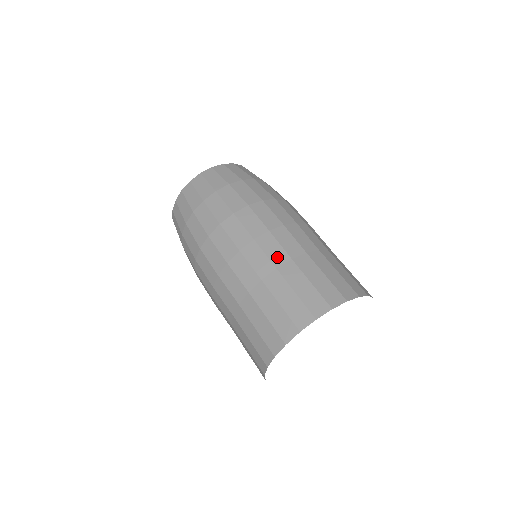
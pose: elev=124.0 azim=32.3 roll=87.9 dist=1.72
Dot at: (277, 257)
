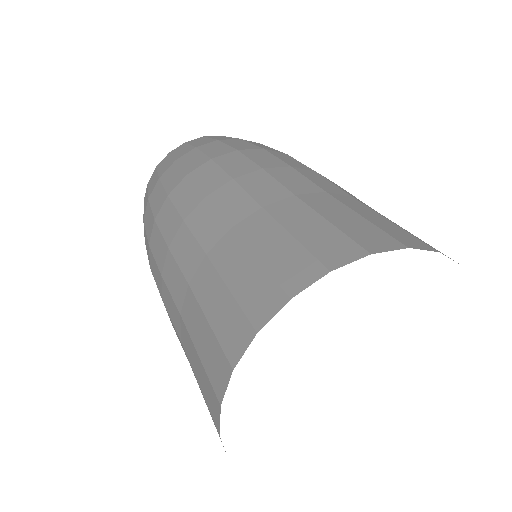
Dot at: occluded
